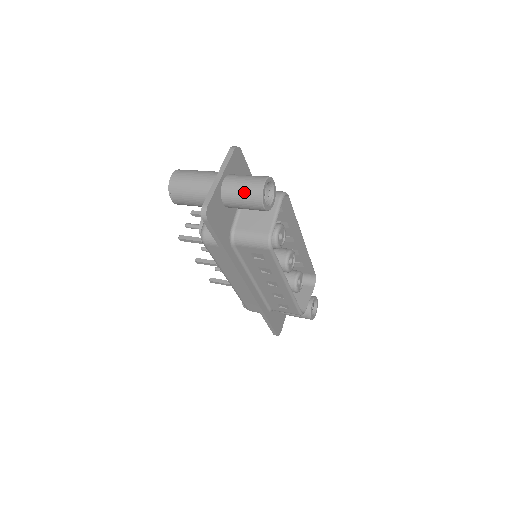
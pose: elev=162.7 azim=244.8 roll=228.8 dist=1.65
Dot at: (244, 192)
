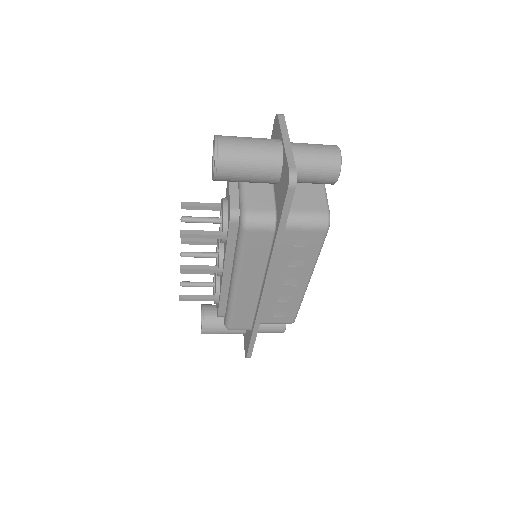
Dot at: (320, 159)
